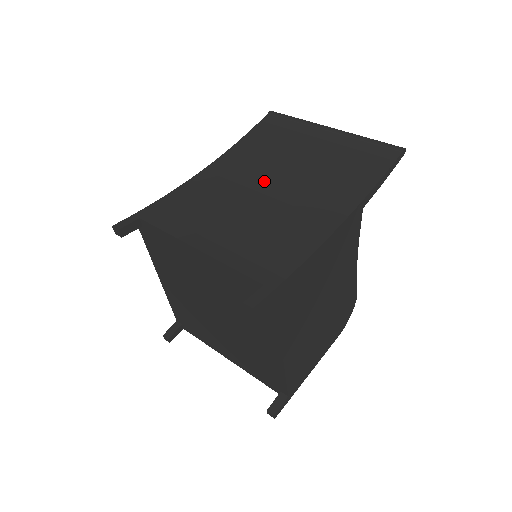
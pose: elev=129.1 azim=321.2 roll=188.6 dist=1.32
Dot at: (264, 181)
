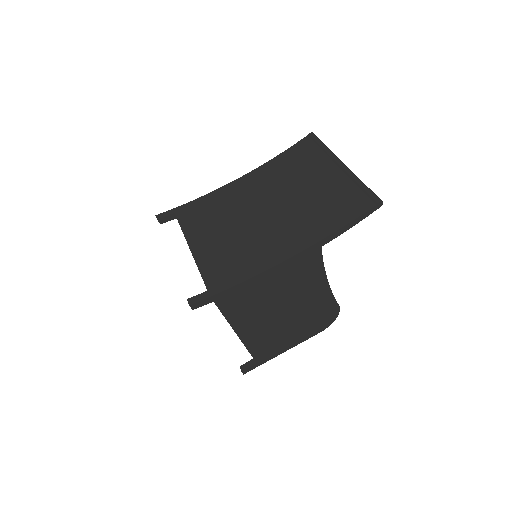
Dot at: (267, 202)
